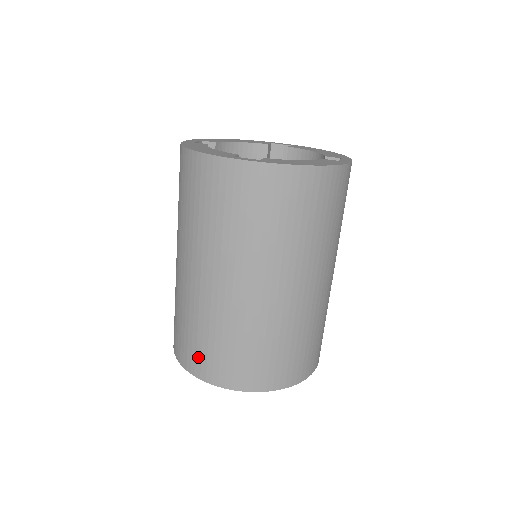
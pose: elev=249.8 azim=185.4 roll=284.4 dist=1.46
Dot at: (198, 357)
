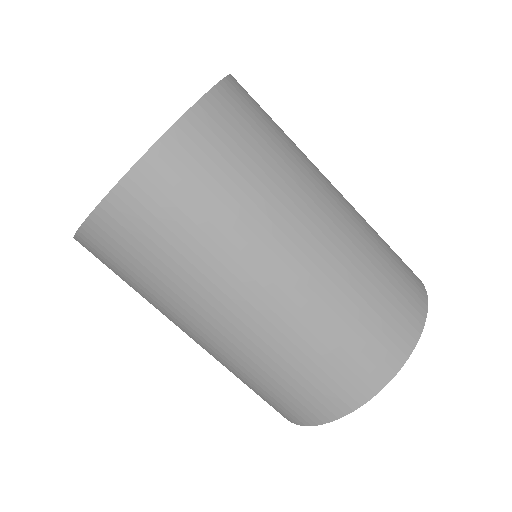
Dot at: occluded
